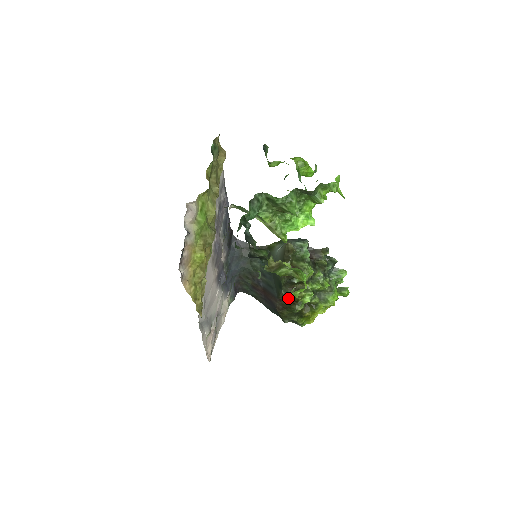
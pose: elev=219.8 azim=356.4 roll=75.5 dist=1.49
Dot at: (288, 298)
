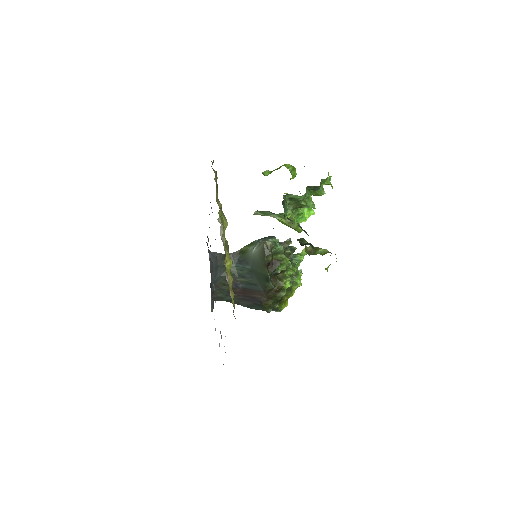
Dot at: (273, 288)
